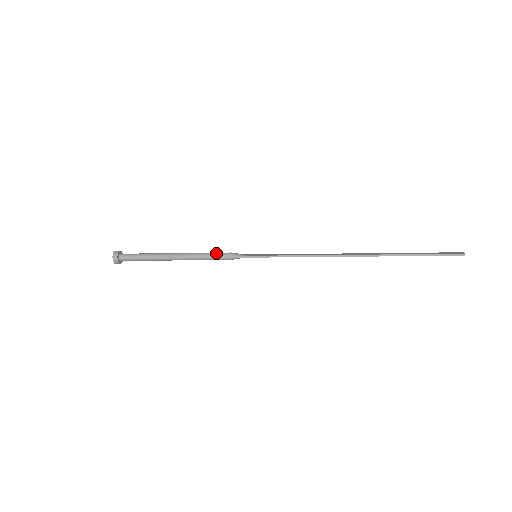
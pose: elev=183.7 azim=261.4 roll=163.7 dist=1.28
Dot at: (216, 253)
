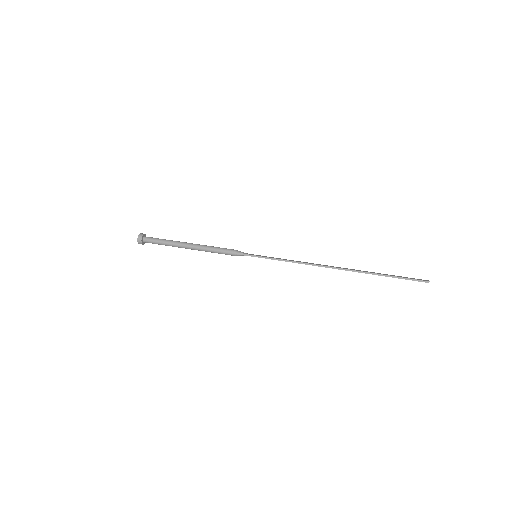
Dot at: (223, 248)
